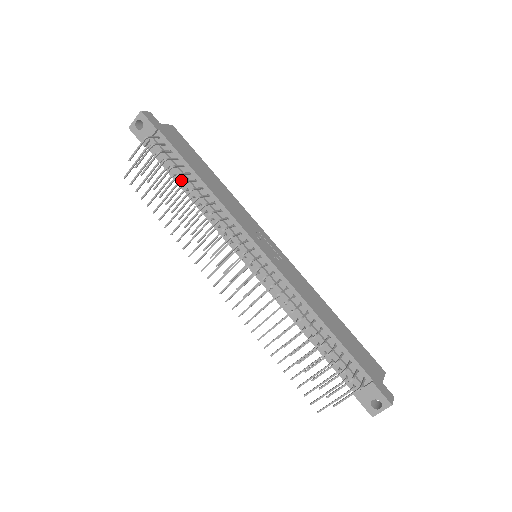
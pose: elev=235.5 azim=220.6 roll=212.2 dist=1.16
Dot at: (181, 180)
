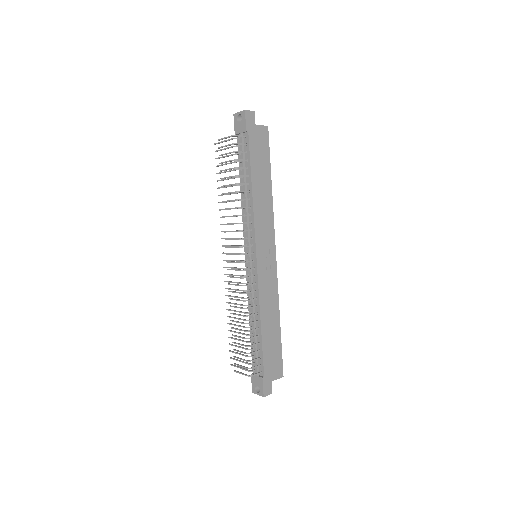
Dot at: occluded
